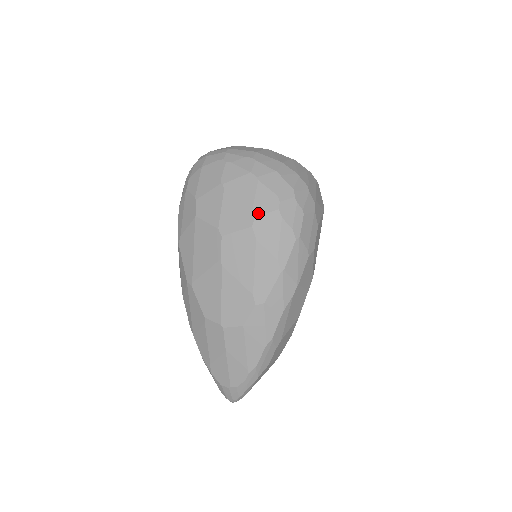
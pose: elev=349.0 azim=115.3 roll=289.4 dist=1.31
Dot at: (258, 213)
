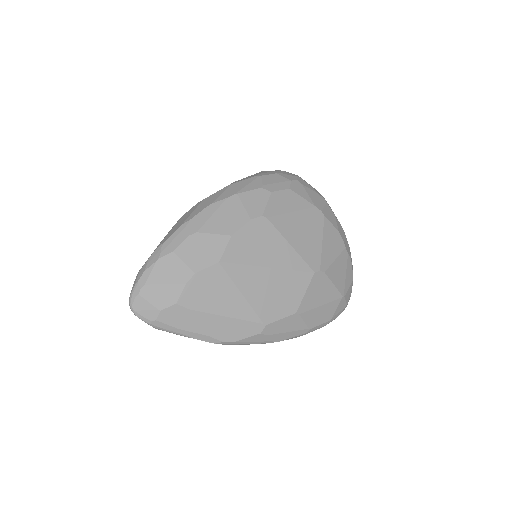
Dot at: occluded
